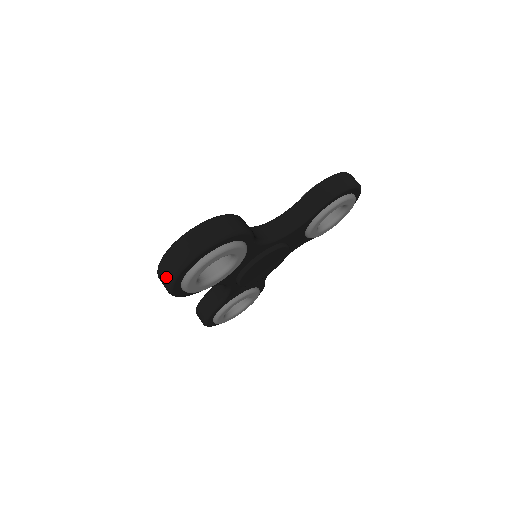
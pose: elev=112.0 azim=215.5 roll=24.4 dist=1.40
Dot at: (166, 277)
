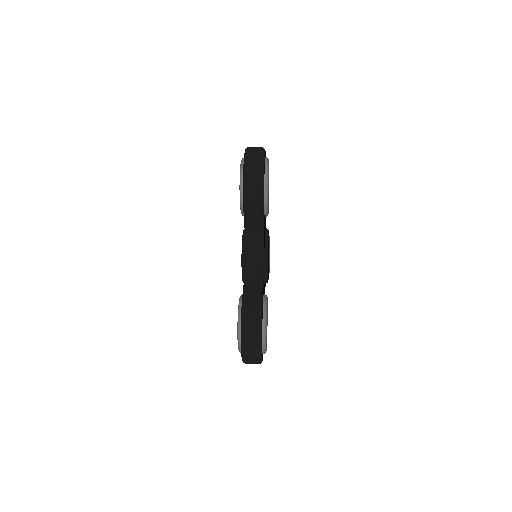
Dot at: (257, 158)
